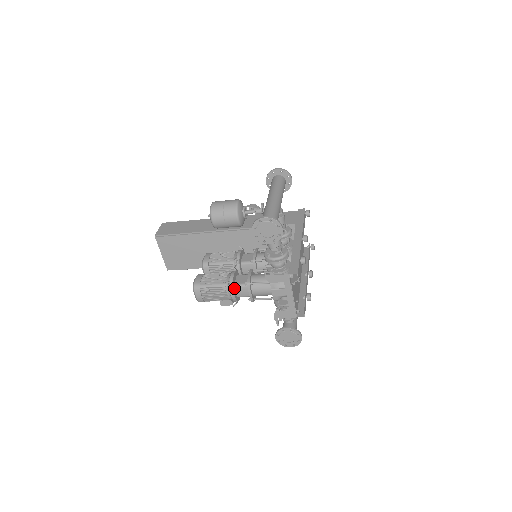
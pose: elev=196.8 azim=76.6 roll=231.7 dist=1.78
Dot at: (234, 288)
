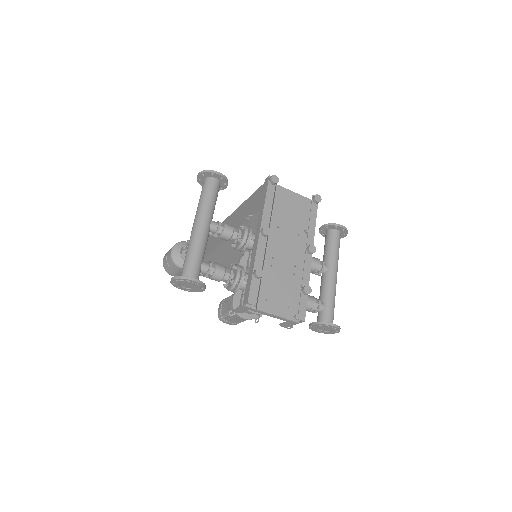
Dot at: occluded
